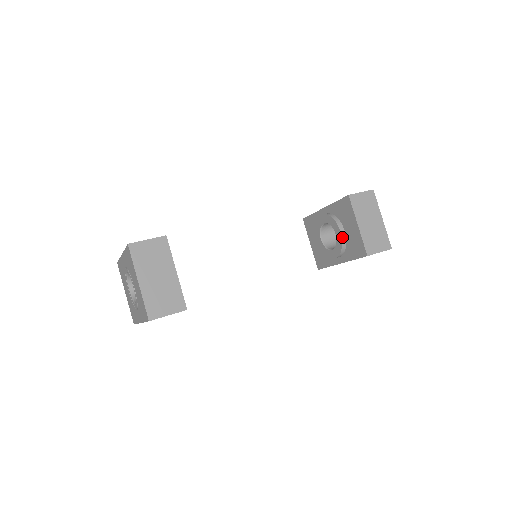
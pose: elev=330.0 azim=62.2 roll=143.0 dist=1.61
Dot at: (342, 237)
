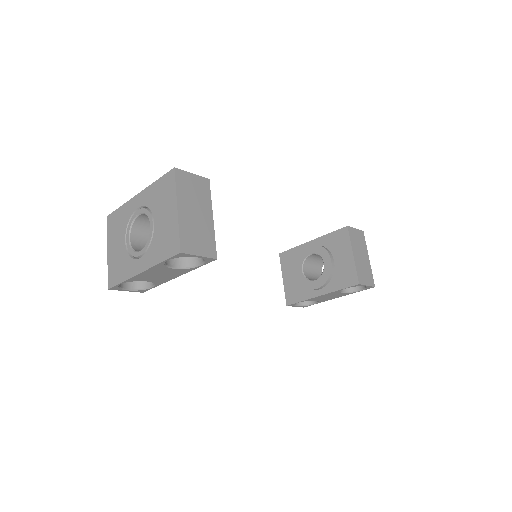
Dot at: (332, 266)
